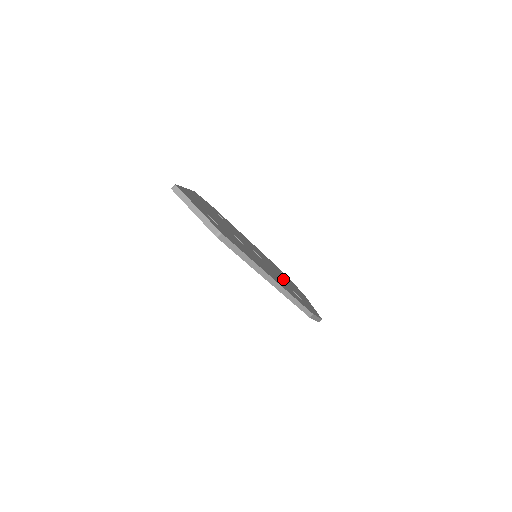
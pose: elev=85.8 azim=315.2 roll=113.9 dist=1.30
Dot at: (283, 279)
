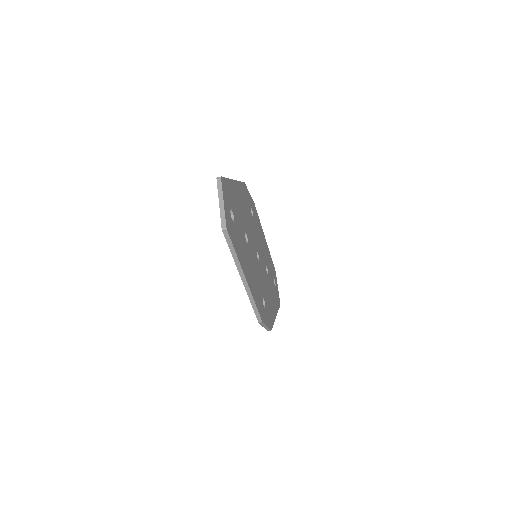
Dot at: (265, 285)
